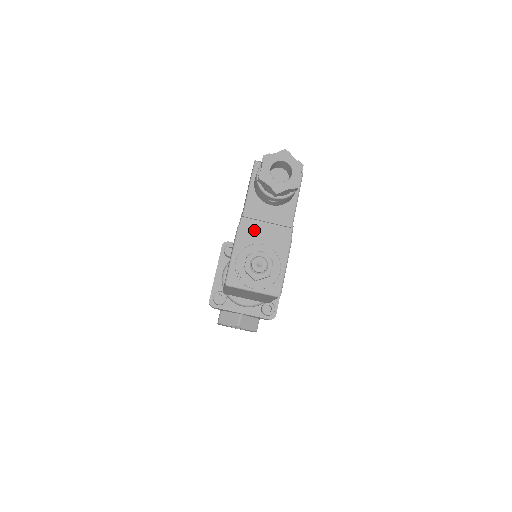
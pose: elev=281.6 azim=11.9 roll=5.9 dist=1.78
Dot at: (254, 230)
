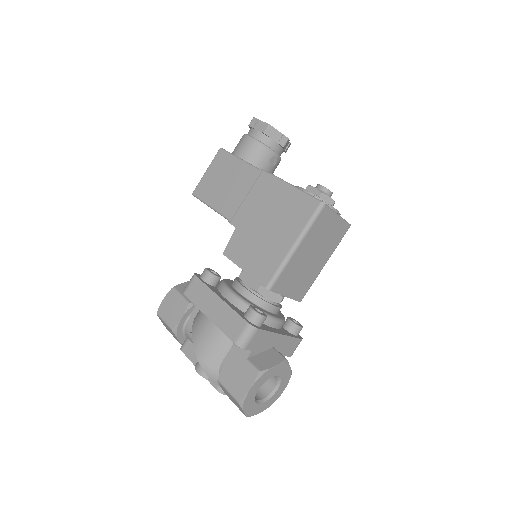
Dot at: occluded
